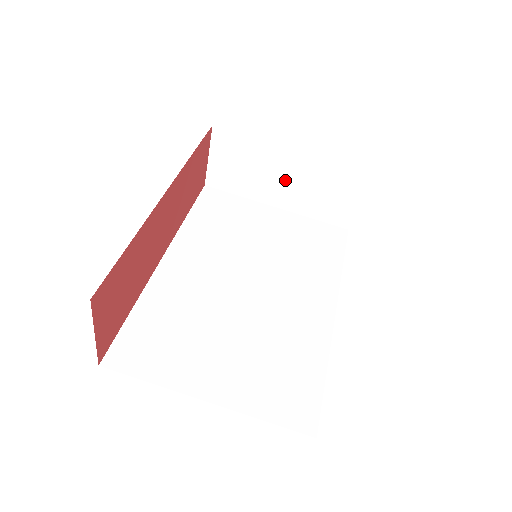
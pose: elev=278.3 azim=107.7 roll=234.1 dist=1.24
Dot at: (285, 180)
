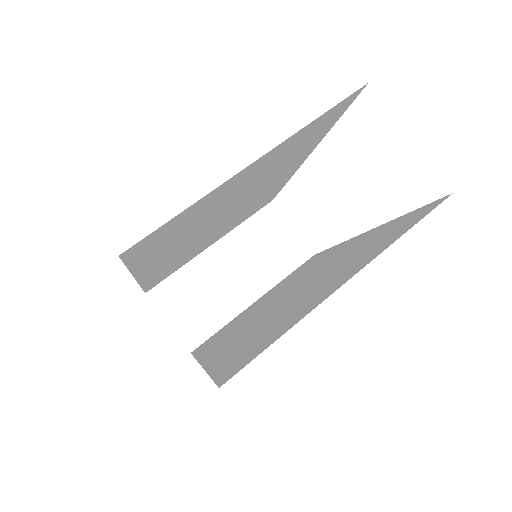
Dot at: (234, 272)
